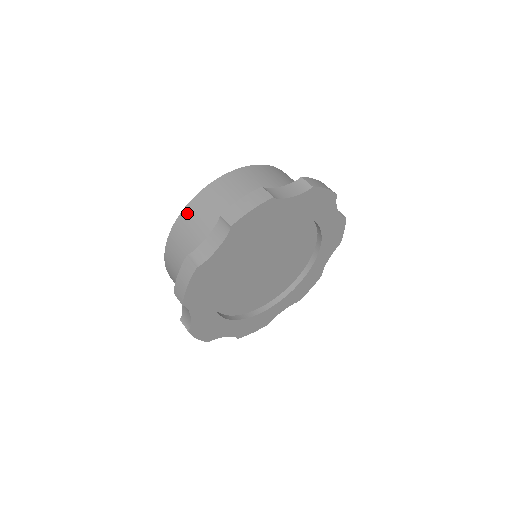
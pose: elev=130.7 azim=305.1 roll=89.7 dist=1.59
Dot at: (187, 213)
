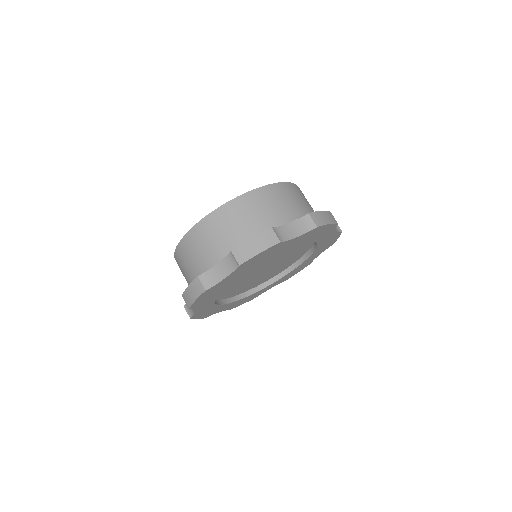
Dot at: (262, 193)
